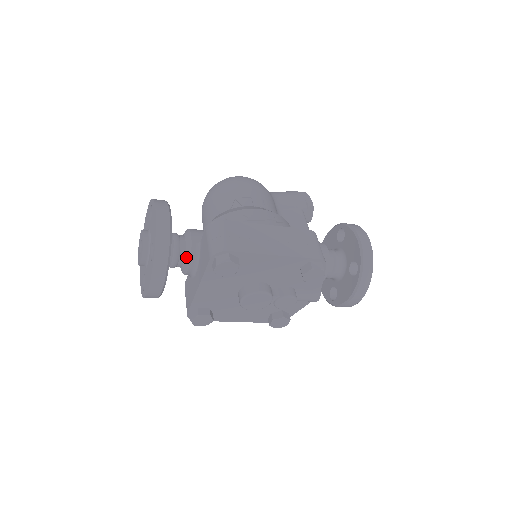
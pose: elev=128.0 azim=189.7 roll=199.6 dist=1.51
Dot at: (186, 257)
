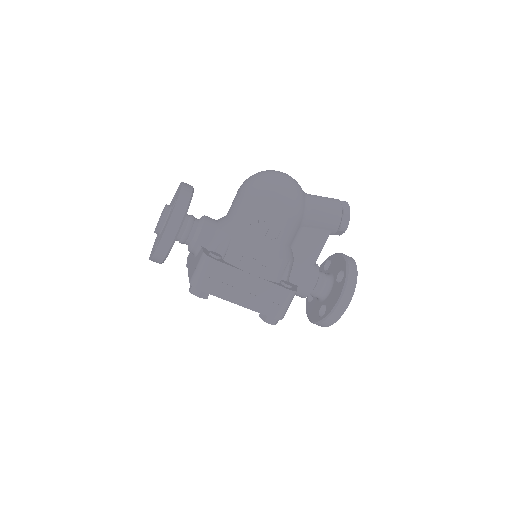
Dot at: (189, 246)
